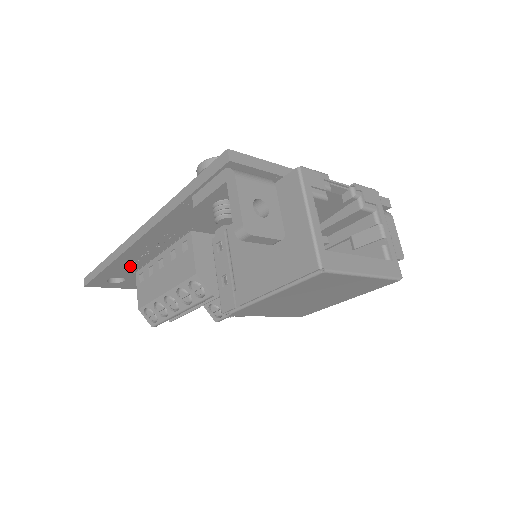
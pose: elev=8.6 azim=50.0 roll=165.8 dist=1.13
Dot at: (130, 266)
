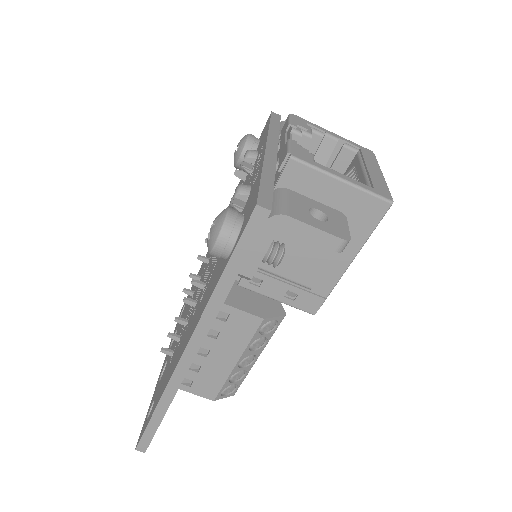
Dot at: occluded
